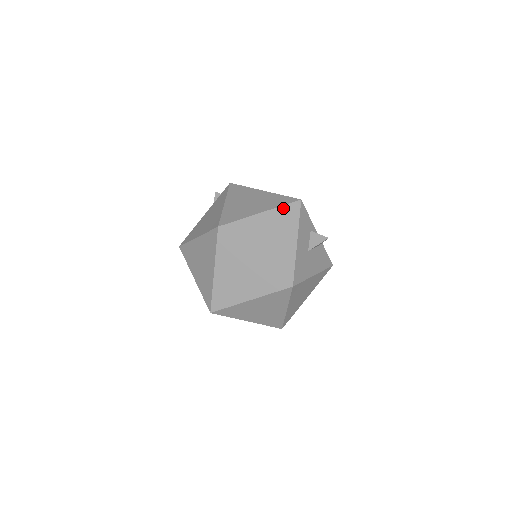
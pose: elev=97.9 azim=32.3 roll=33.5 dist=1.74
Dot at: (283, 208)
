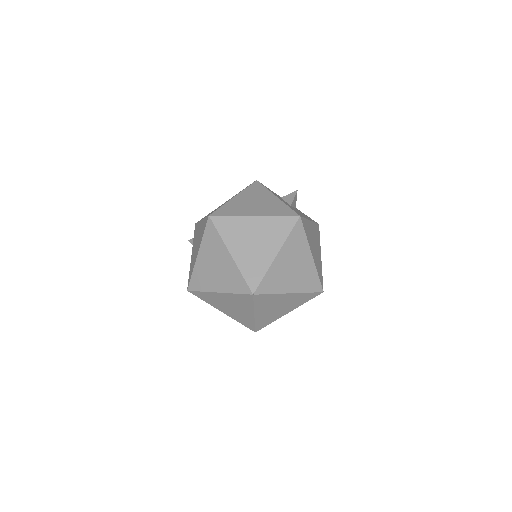
Dot at: (248, 188)
